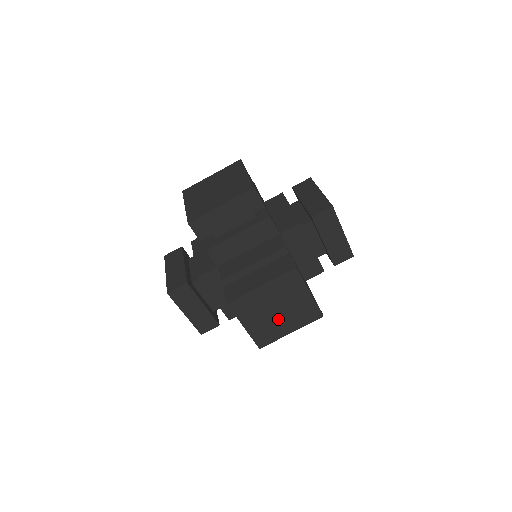
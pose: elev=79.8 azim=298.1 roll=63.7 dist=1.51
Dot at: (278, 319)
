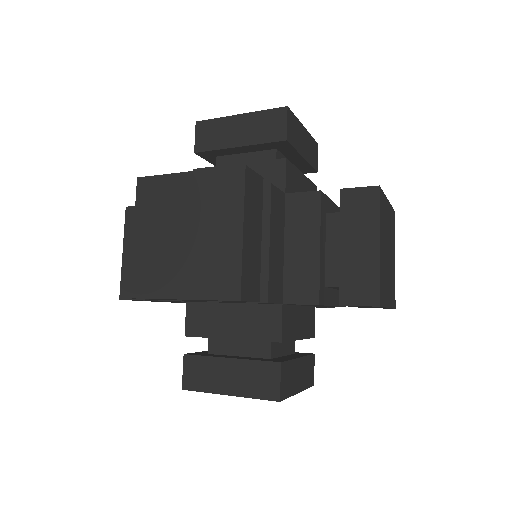
Dot at: (390, 260)
